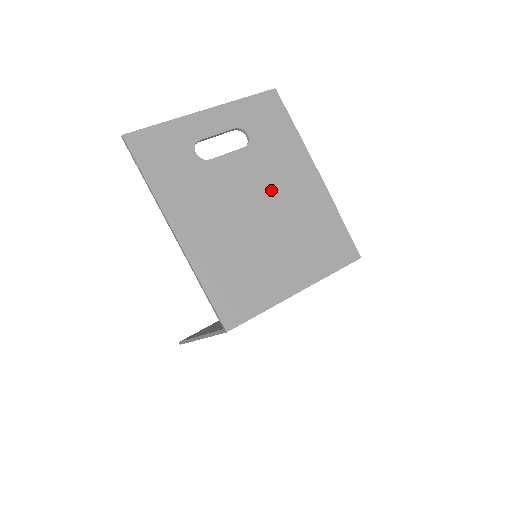
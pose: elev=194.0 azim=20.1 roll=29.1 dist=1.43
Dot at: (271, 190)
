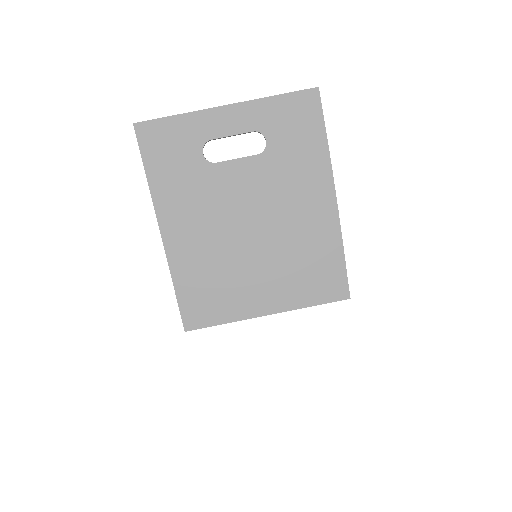
Dot at: (273, 207)
